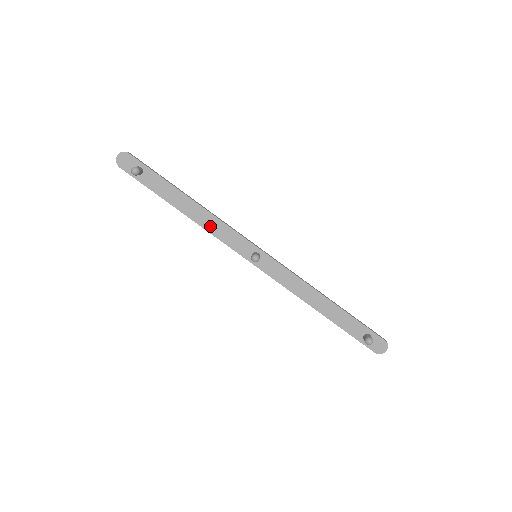
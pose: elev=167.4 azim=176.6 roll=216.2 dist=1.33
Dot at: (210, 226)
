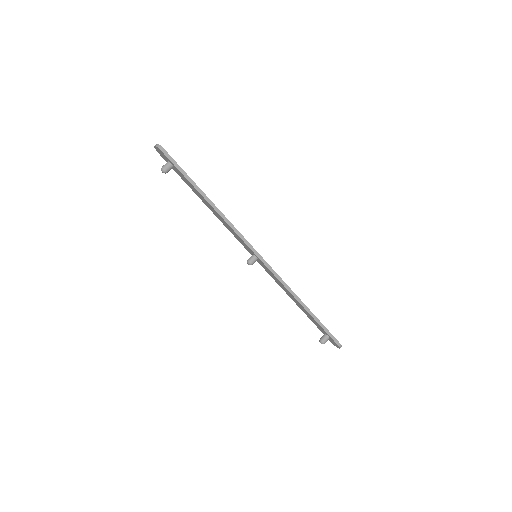
Dot at: (224, 223)
